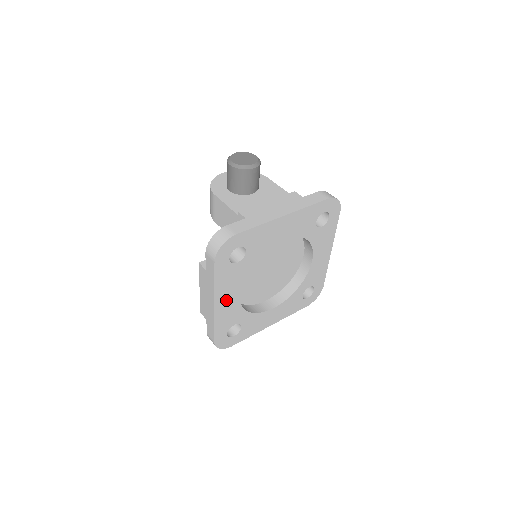
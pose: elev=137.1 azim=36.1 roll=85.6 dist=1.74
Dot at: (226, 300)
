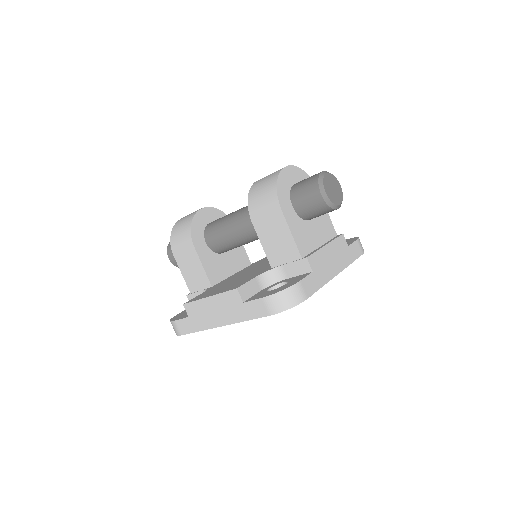
Dot at: occluded
